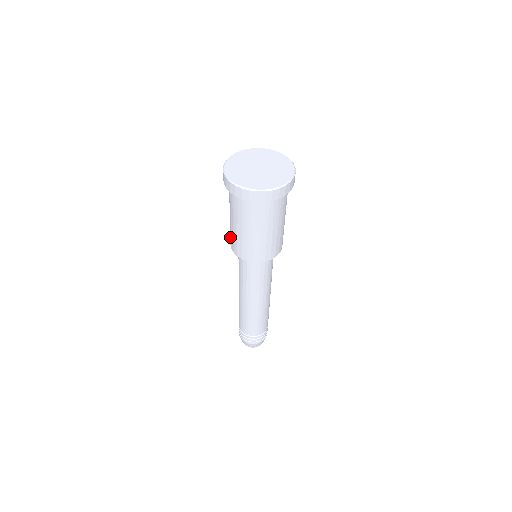
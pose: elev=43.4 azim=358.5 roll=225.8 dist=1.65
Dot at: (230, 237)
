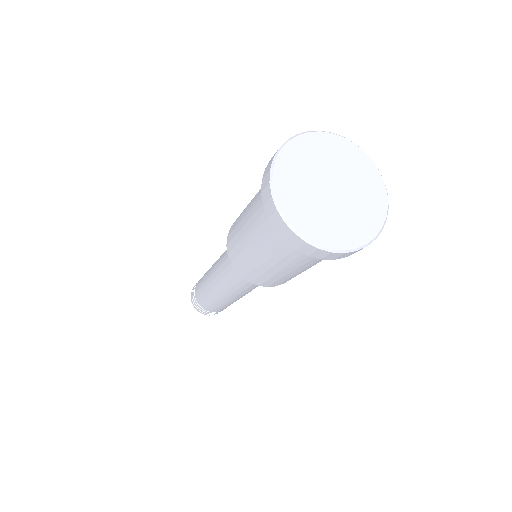
Dot at: (250, 274)
